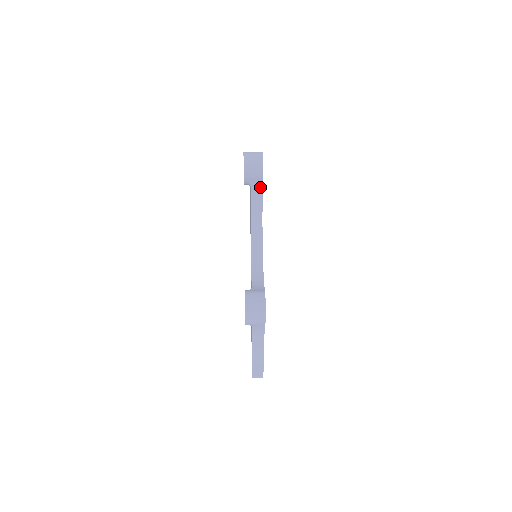
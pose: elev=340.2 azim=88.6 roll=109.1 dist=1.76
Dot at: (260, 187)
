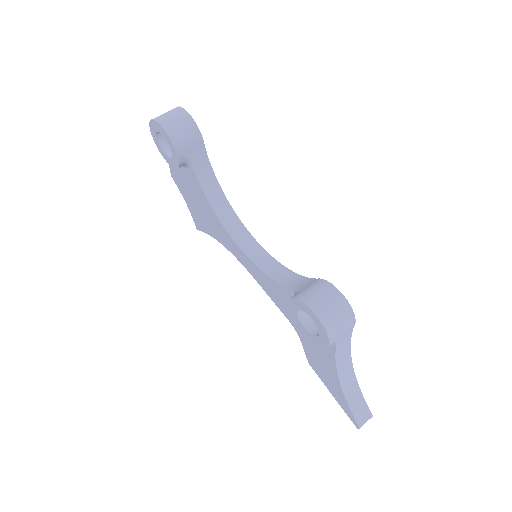
Dot at: (203, 156)
